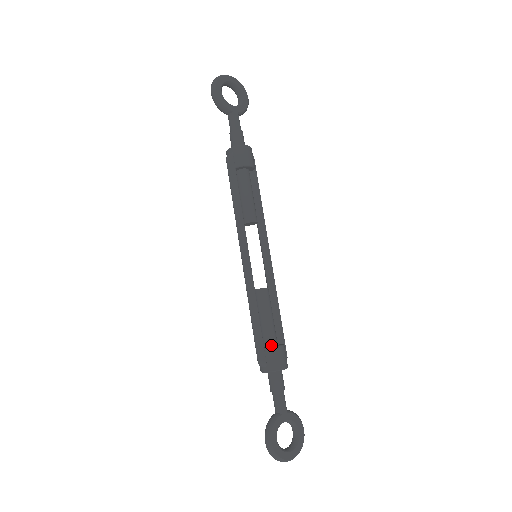
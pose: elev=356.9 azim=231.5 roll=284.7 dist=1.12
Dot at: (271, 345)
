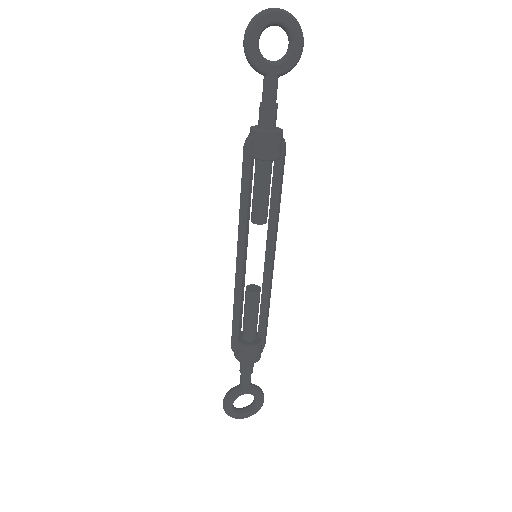
Dot at: (247, 340)
